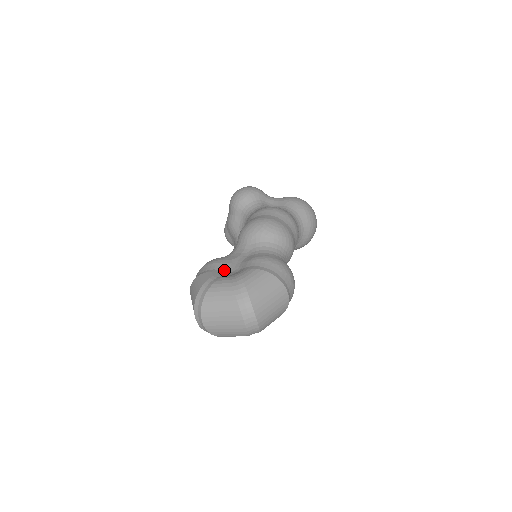
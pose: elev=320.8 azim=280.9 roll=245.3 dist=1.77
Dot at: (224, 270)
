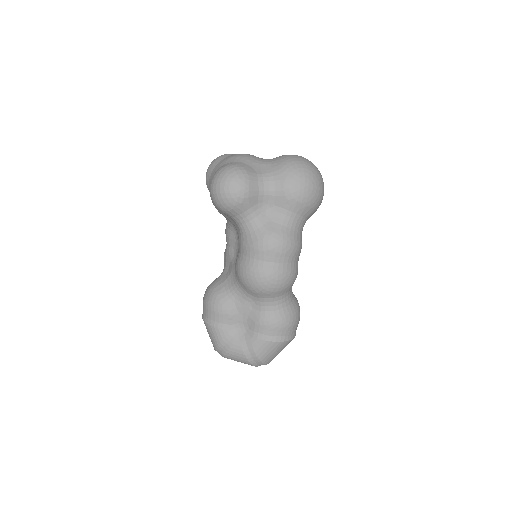
Dot at: (233, 324)
